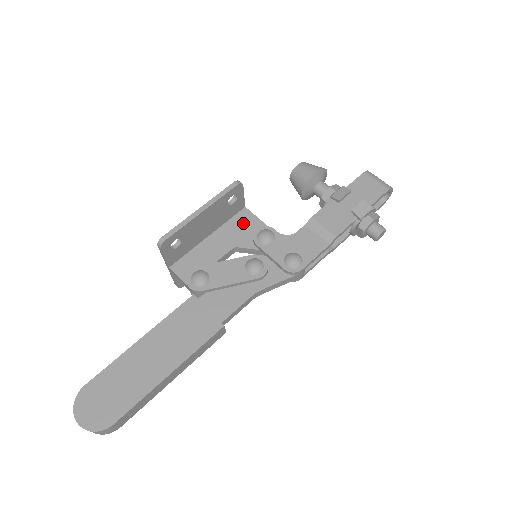
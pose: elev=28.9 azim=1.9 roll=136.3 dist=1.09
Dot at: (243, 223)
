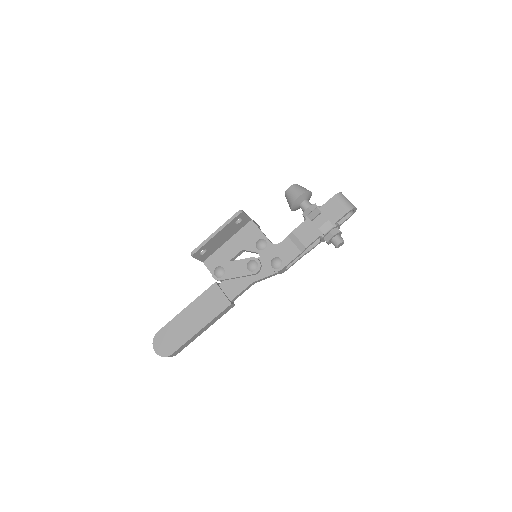
Dot at: (249, 232)
